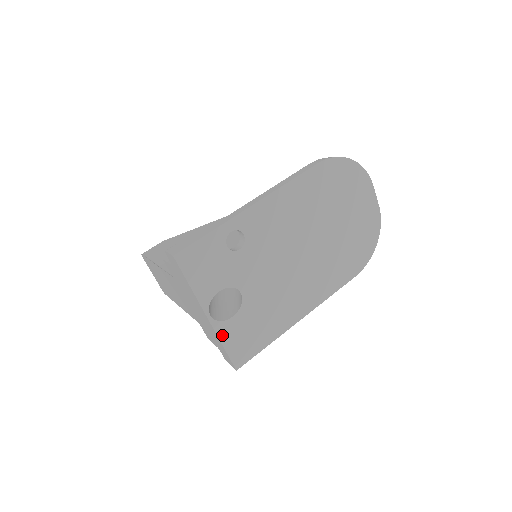
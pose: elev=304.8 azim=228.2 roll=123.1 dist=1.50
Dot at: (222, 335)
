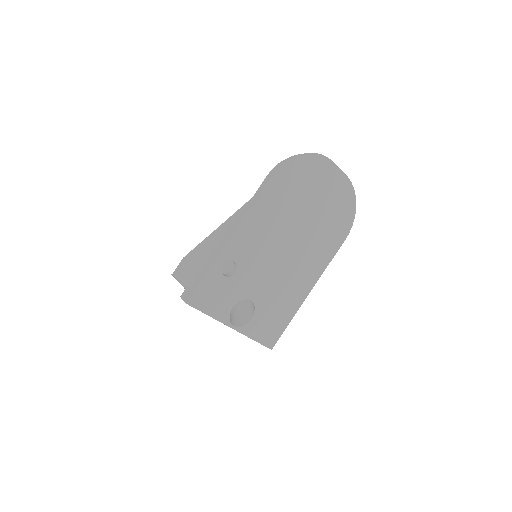
Dot at: (249, 334)
